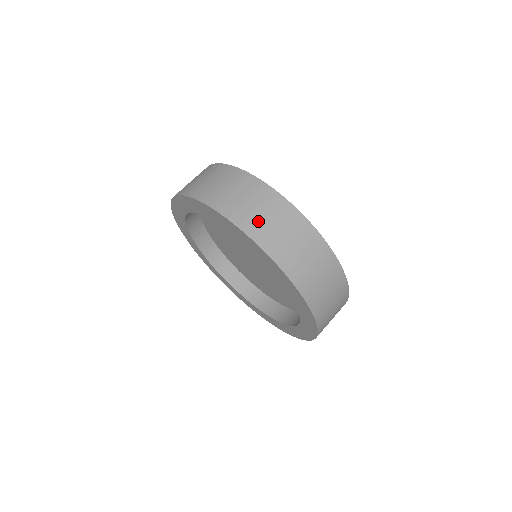
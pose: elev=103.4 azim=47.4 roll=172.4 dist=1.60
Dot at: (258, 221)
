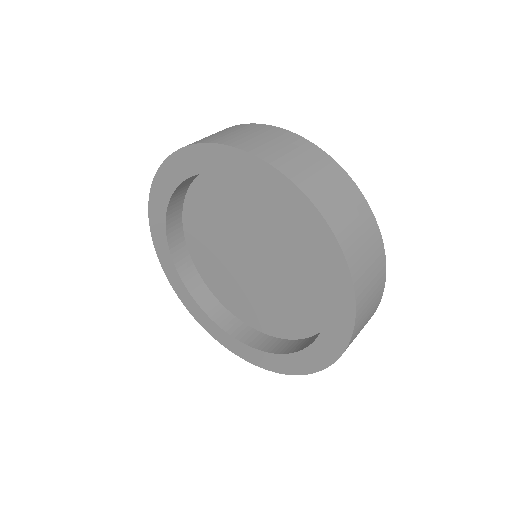
Dot at: (350, 230)
